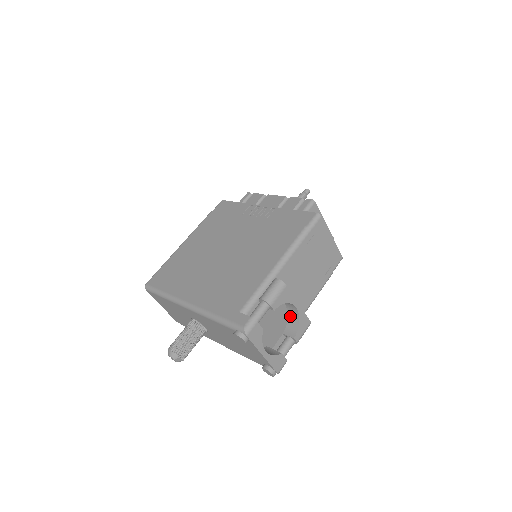
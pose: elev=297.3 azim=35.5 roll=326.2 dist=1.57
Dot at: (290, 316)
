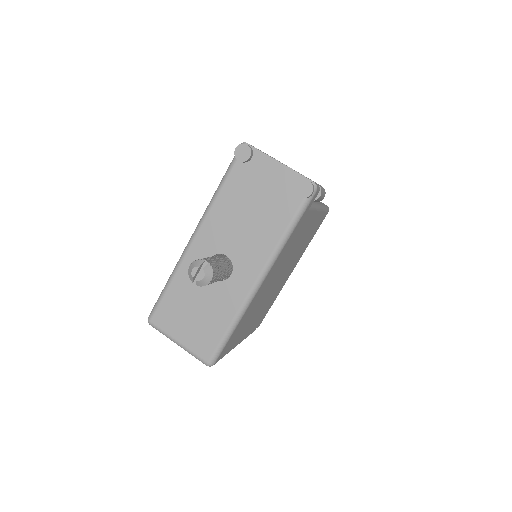
Dot at: occluded
